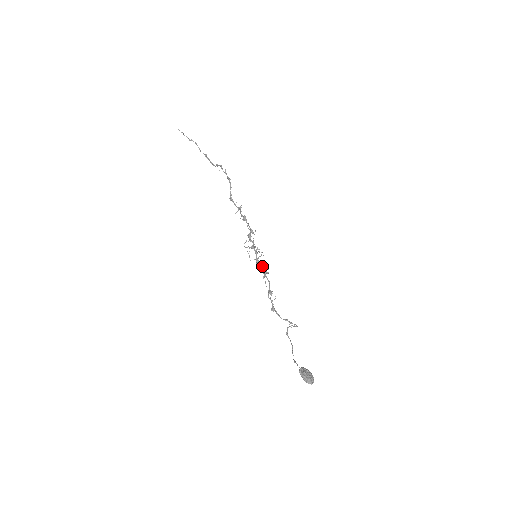
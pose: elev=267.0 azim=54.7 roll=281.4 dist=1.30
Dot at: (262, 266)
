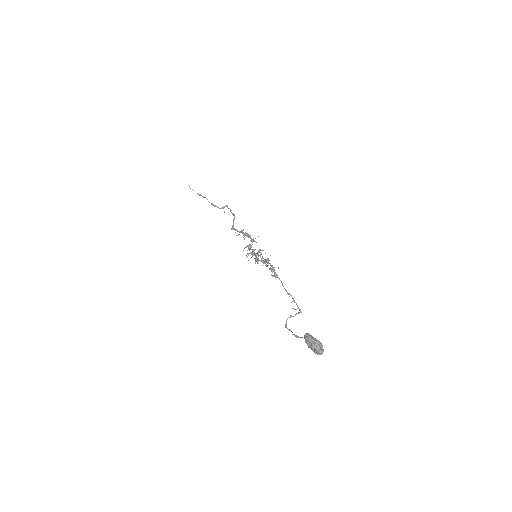
Dot at: (263, 260)
